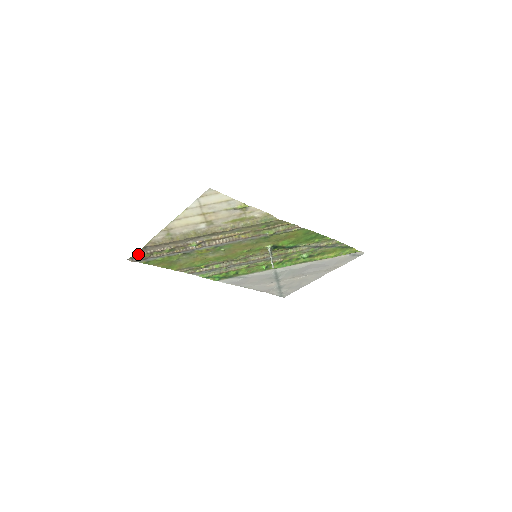
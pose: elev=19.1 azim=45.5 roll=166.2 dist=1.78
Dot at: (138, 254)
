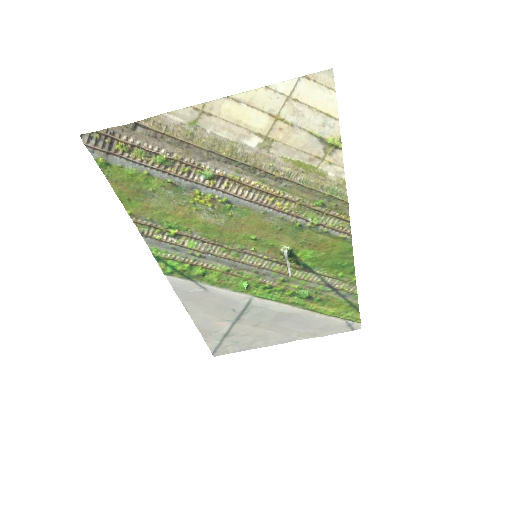
Dot at: (109, 134)
